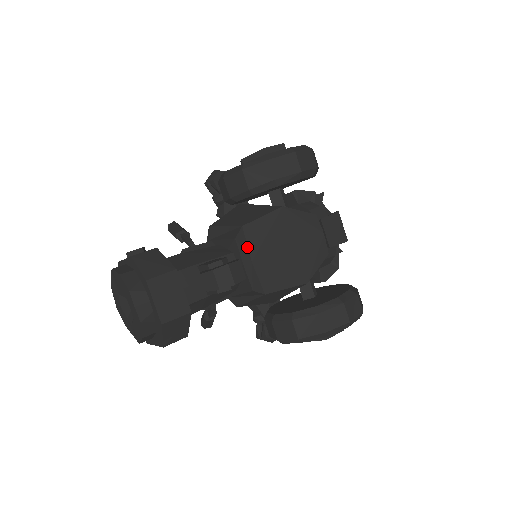
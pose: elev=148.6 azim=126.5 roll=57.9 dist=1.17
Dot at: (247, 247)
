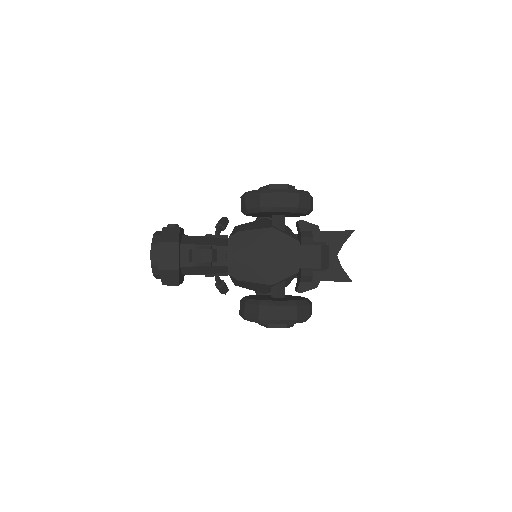
Dot at: (235, 245)
